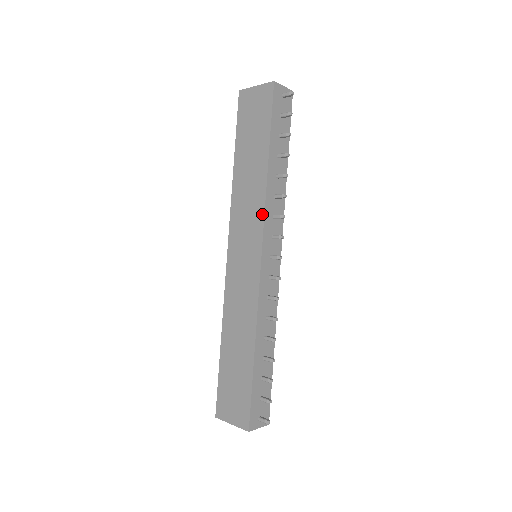
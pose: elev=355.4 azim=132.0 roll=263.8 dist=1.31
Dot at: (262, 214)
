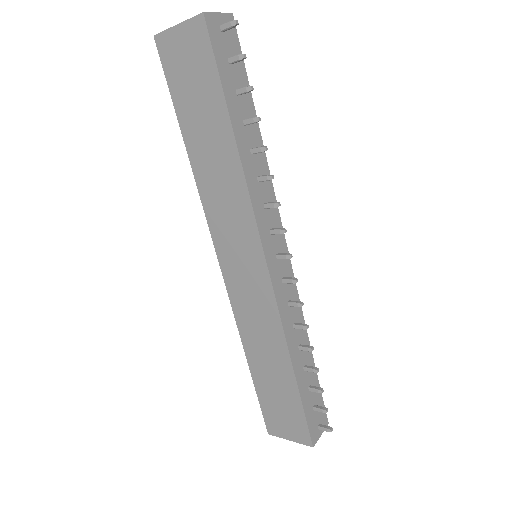
Dot at: (250, 211)
